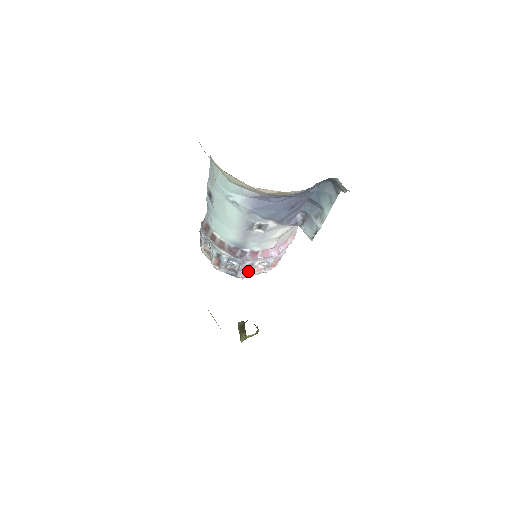
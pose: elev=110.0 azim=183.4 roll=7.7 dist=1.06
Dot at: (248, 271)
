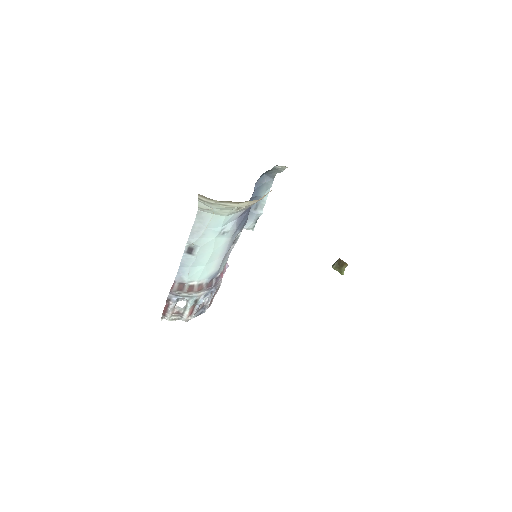
Dot at: (213, 298)
